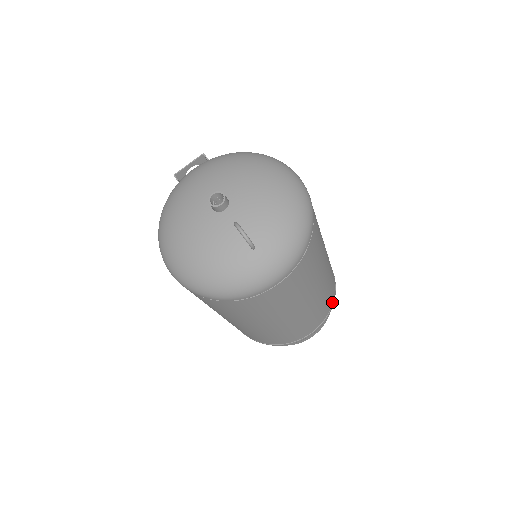
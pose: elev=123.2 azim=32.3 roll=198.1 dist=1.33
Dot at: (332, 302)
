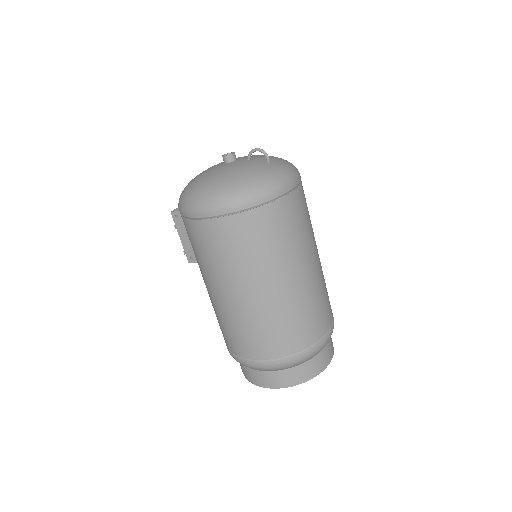
Dot at: occluded
